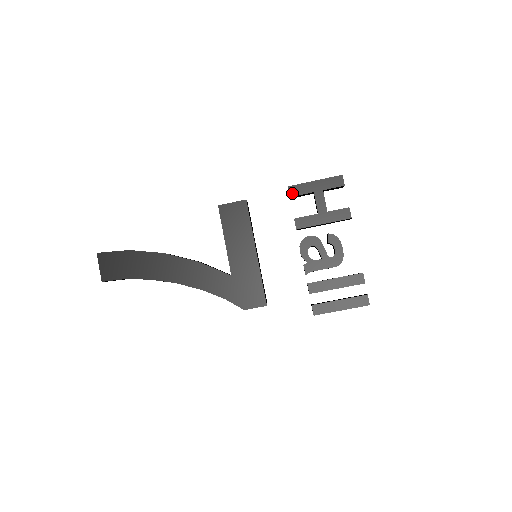
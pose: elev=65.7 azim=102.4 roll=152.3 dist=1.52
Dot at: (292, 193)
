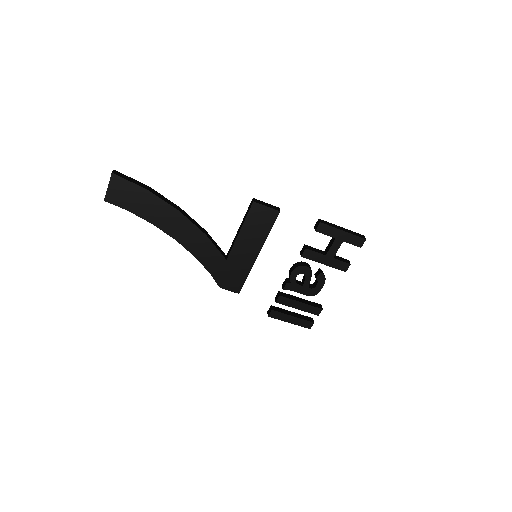
Dot at: (319, 229)
